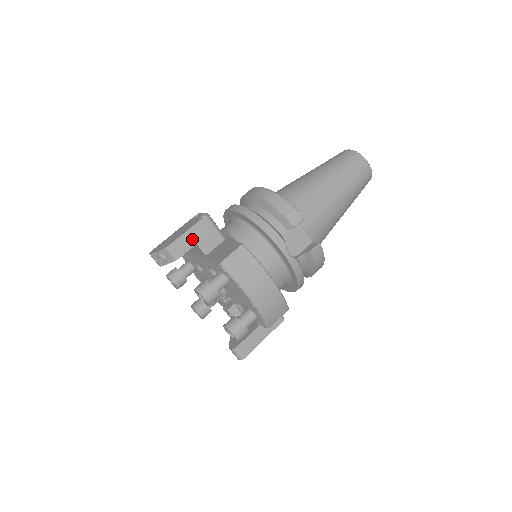
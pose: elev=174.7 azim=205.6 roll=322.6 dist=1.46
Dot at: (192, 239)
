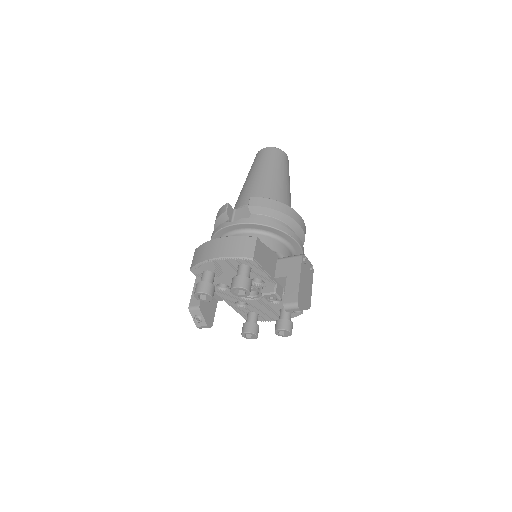
Dot at: occluded
